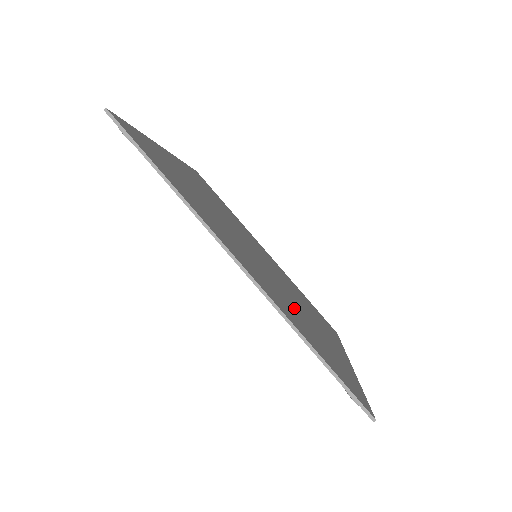
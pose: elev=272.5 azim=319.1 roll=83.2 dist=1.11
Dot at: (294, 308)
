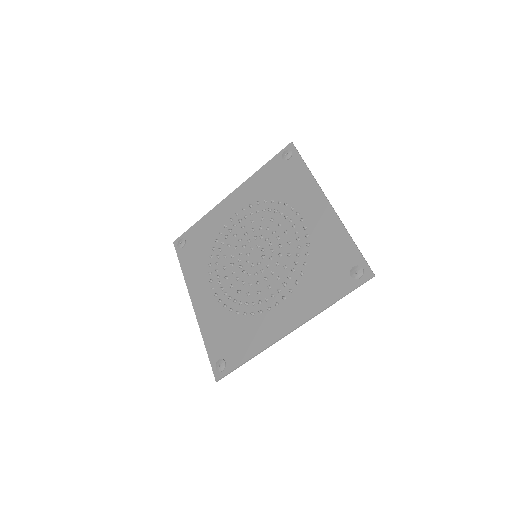
Dot at: (304, 260)
